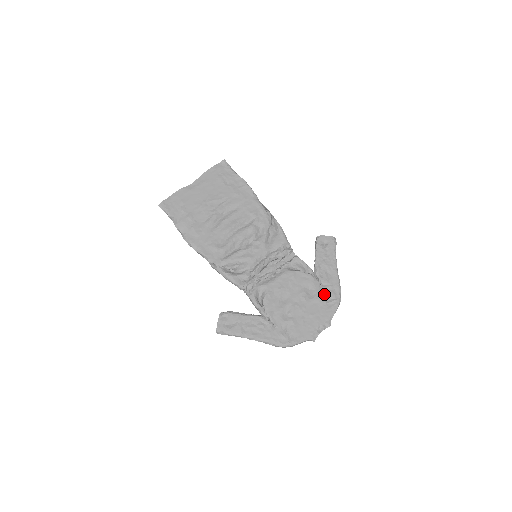
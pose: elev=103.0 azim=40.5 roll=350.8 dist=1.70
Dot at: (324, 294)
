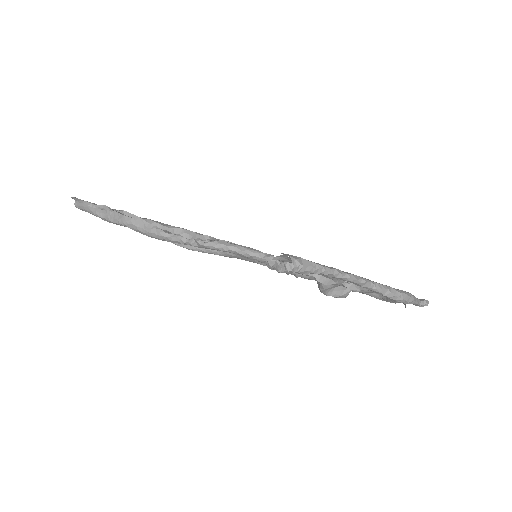
Dot at: occluded
